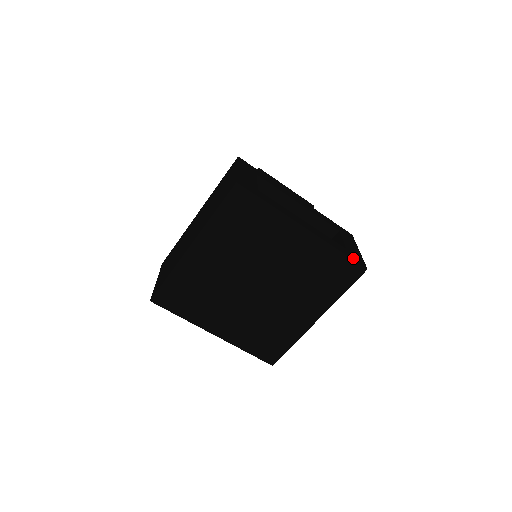
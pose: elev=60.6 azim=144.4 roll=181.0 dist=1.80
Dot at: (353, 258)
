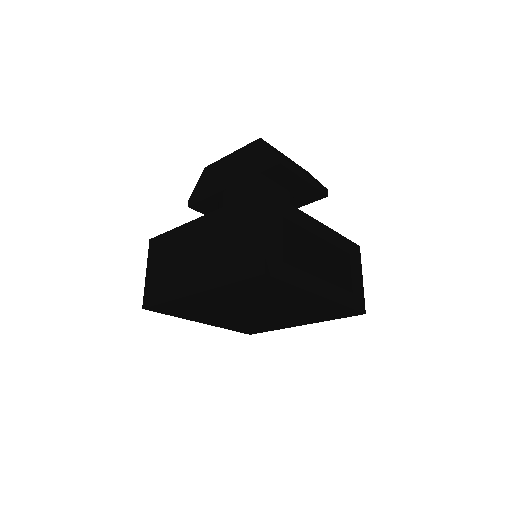
Dot at: (356, 306)
